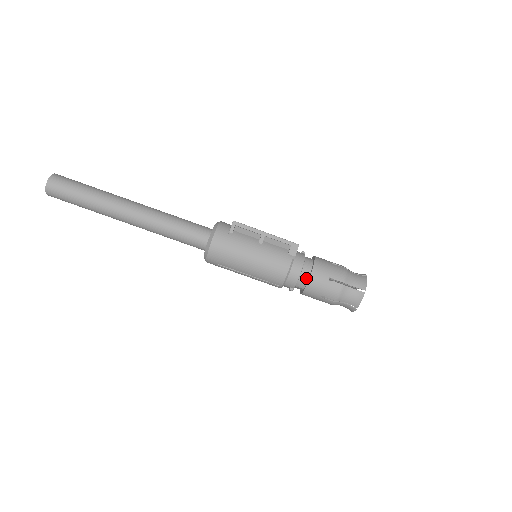
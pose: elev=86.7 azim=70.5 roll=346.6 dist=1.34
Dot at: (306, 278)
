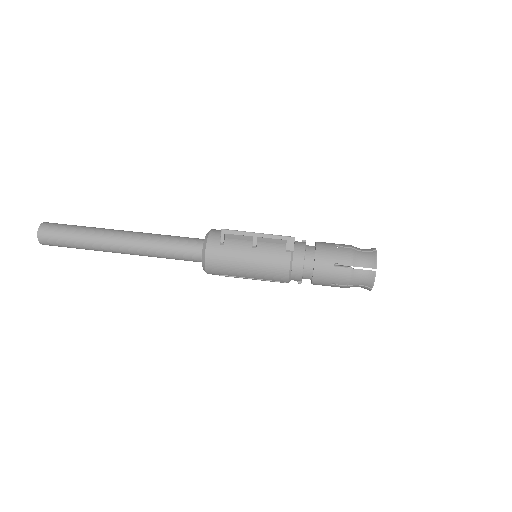
Dot at: (311, 270)
